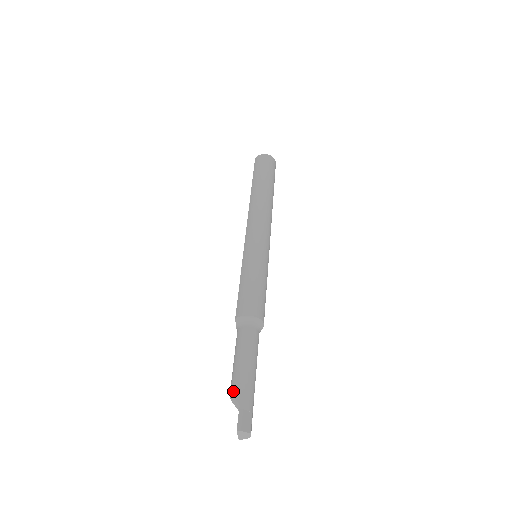
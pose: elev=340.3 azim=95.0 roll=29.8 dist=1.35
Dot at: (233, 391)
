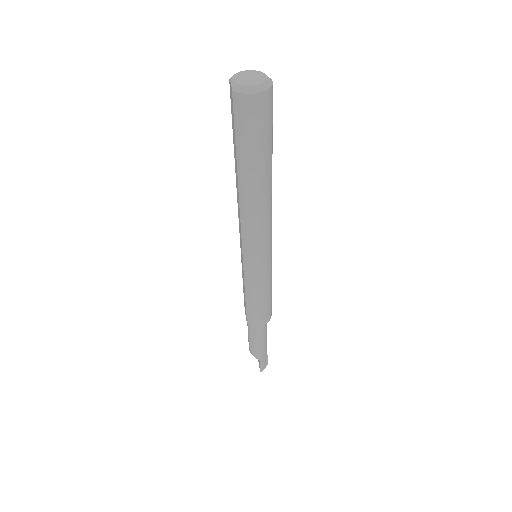
Dot at: (253, 354)
